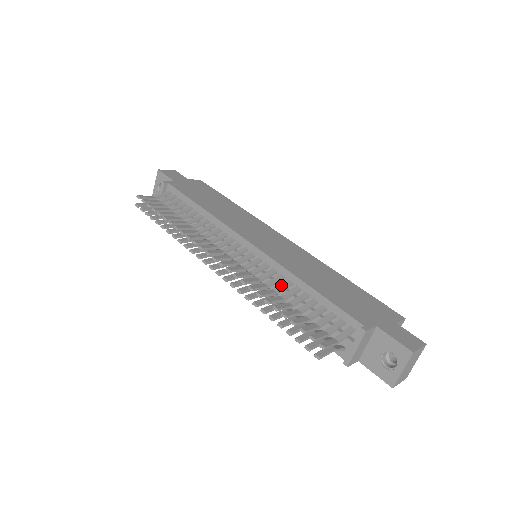
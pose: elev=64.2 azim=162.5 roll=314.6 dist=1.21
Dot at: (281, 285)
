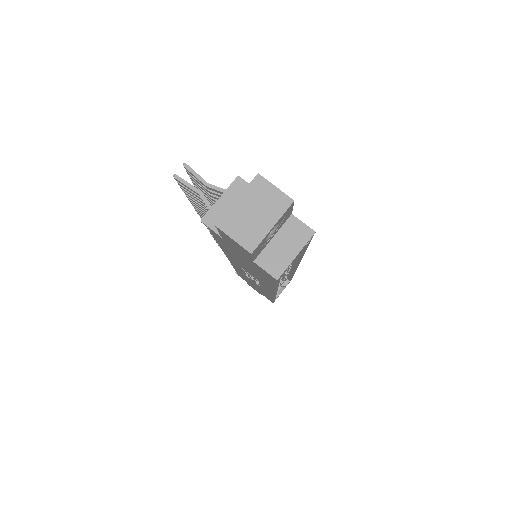
Dot at: occluded
